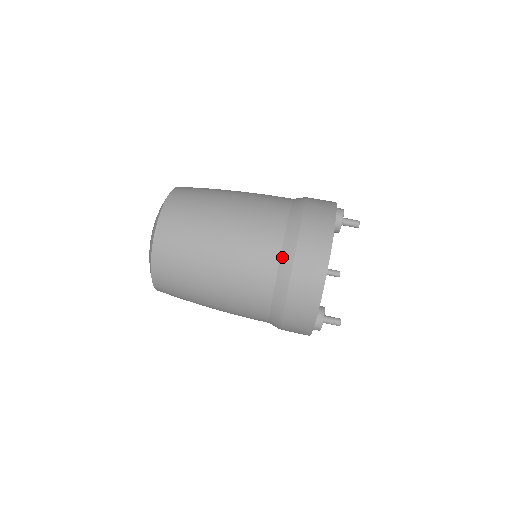
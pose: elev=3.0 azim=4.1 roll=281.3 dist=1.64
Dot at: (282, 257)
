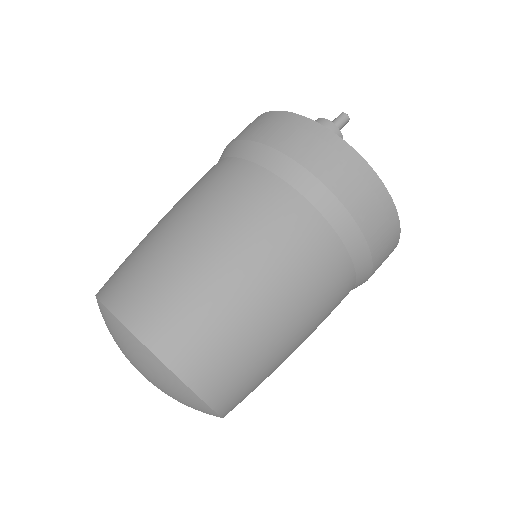
Dot at: (351, 252)
